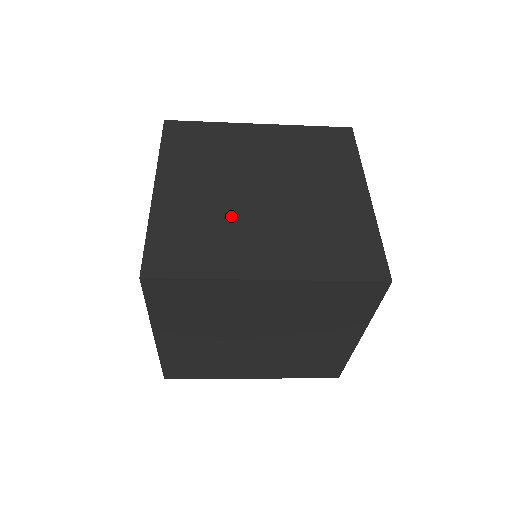
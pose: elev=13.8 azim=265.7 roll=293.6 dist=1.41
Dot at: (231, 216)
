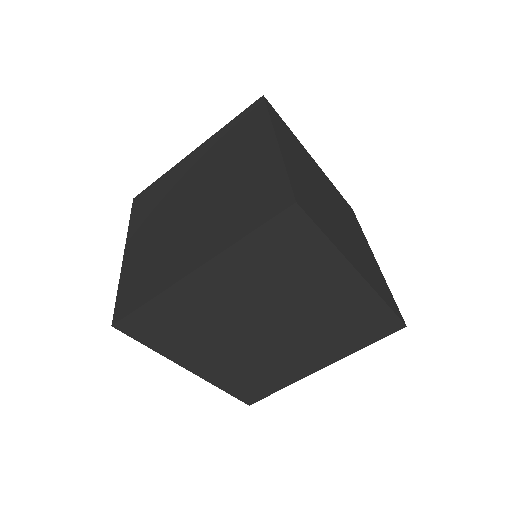
Dot at: (171, 237)
